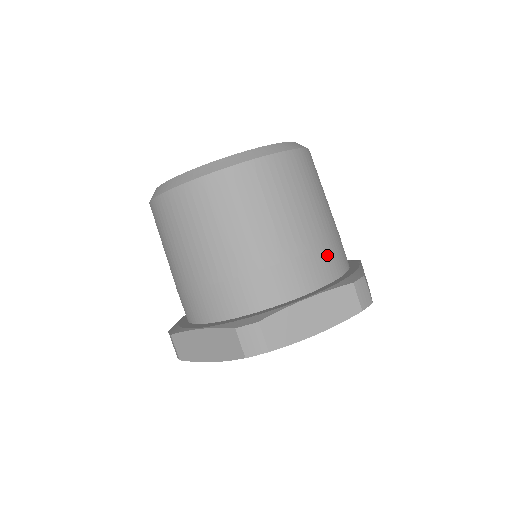
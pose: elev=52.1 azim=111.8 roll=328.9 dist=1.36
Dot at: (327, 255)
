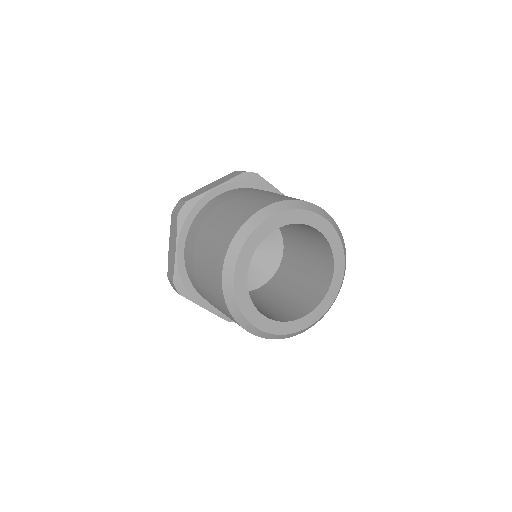
Dot at: occluded
